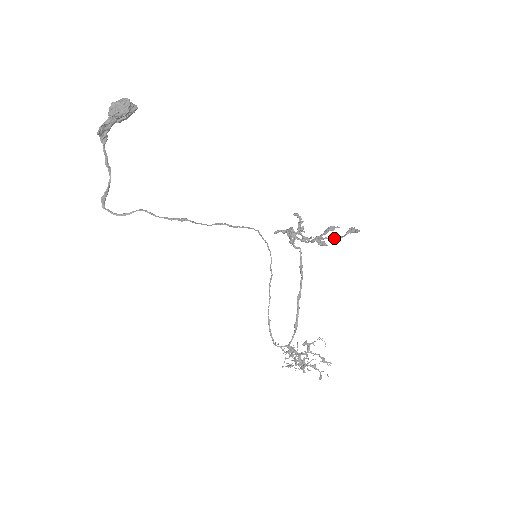
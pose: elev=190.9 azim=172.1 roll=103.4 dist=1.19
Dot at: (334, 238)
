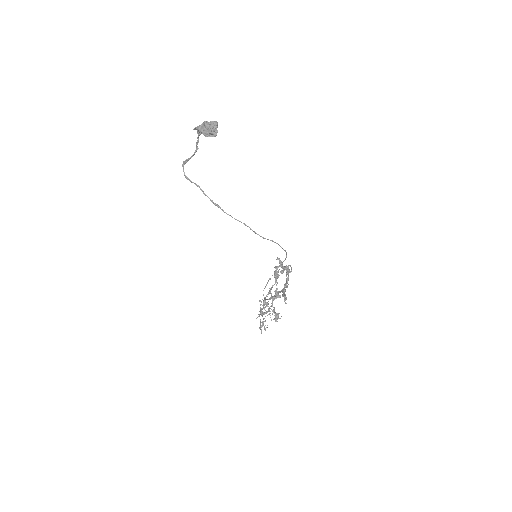
Dot at: (271, 305)
